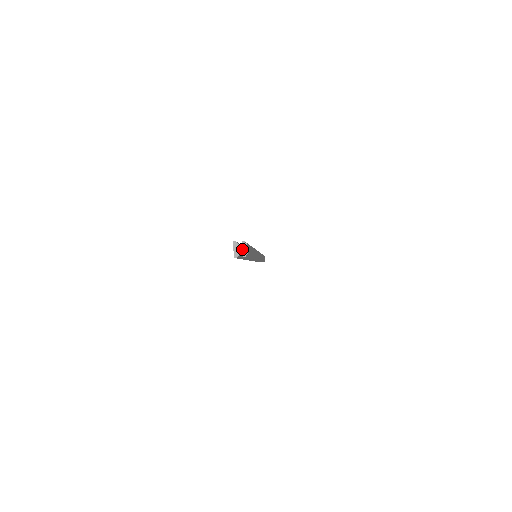
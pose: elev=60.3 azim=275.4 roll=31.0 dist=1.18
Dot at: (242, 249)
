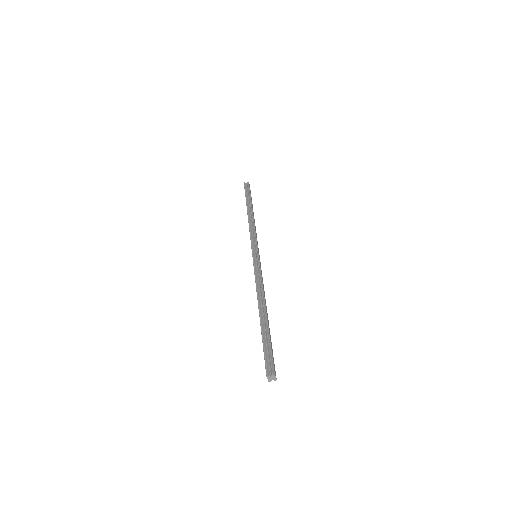
Dot at: (273, 378)
